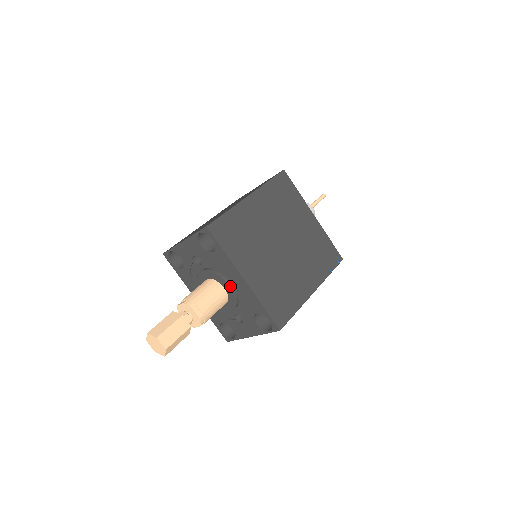
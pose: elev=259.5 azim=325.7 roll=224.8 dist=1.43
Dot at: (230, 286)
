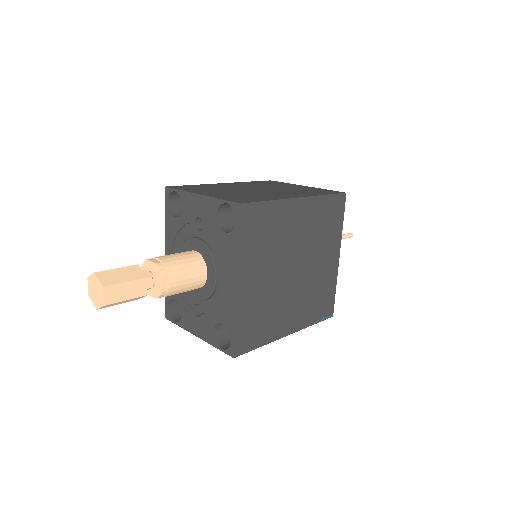
Dot at: (216, 278)
